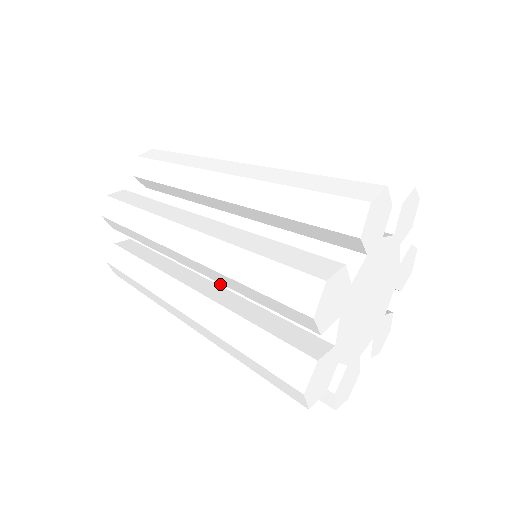
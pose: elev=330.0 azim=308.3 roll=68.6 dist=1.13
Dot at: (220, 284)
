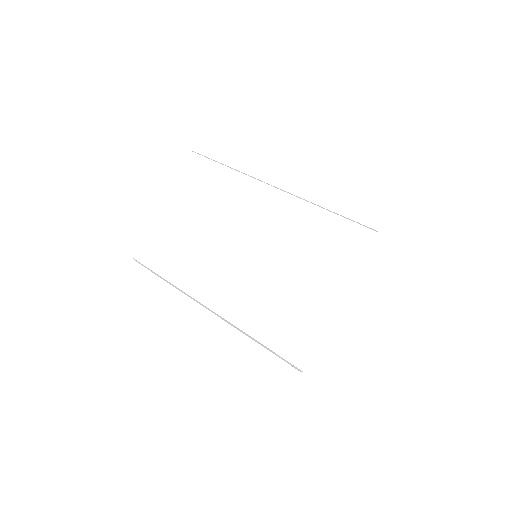
Dot at: occluded
